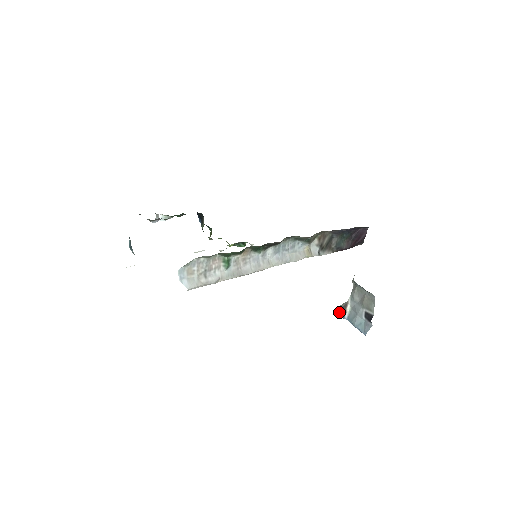
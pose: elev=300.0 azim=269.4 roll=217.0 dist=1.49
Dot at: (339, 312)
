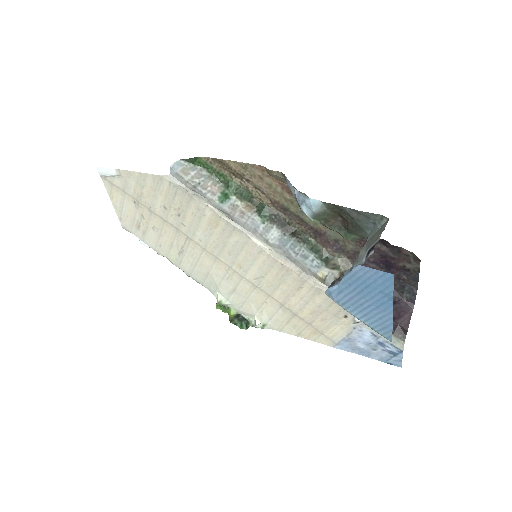
Dot at: (330, 285)
